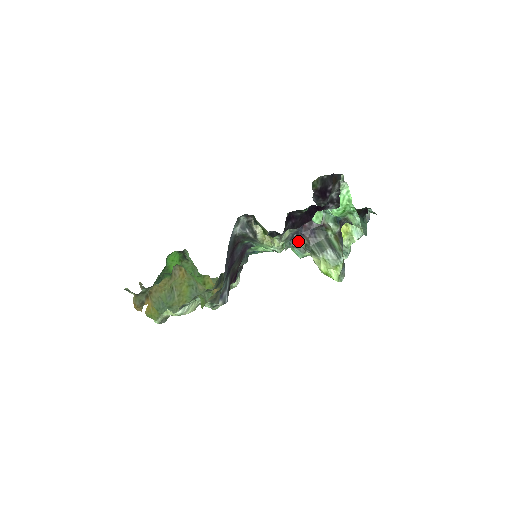
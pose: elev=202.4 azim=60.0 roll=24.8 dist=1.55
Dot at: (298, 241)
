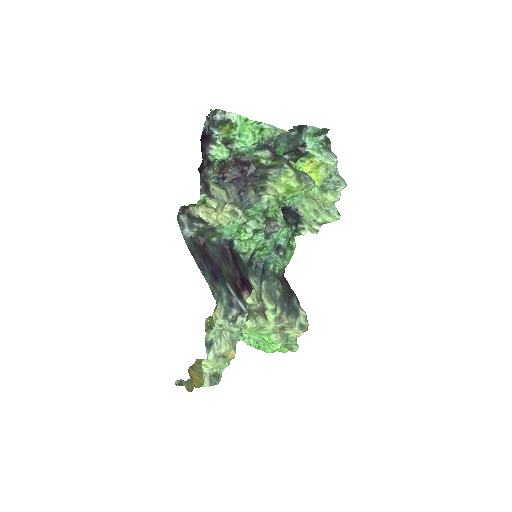
Dot at: (249, 196)
